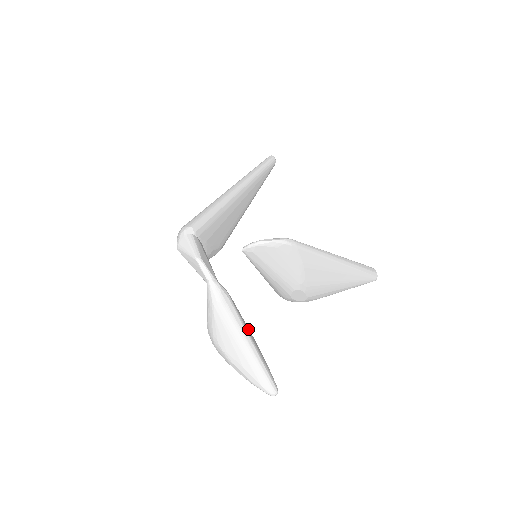
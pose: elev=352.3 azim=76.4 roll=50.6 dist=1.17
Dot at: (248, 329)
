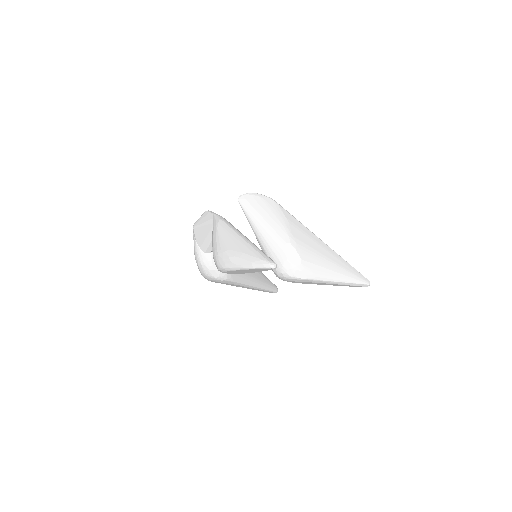
Dot at: occluded
